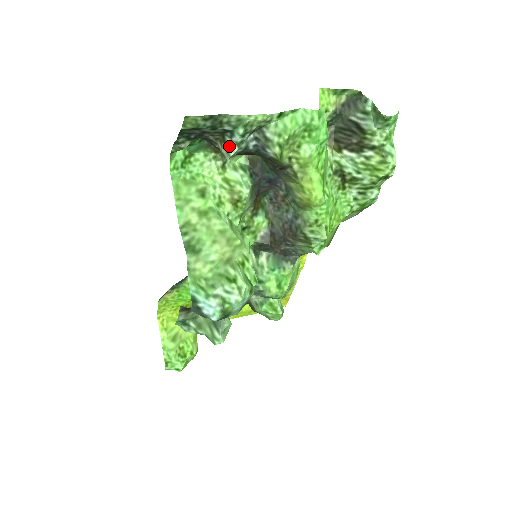
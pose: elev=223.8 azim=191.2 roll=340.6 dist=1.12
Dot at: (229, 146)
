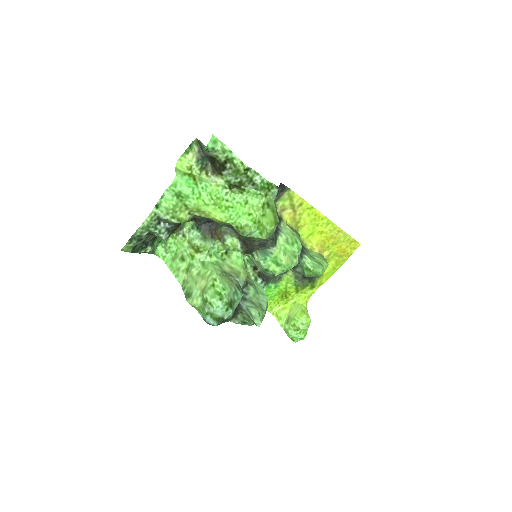
Dot at: (159, 237)
